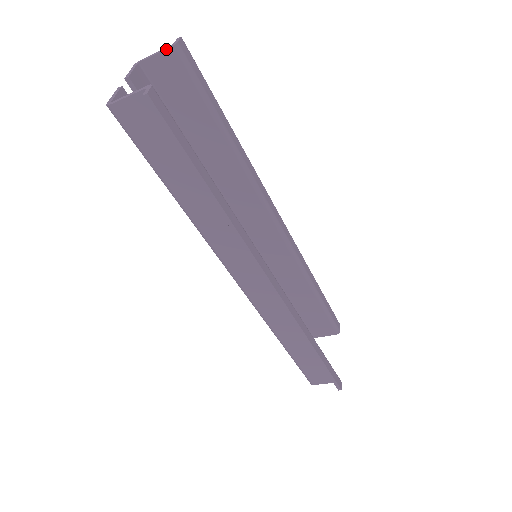
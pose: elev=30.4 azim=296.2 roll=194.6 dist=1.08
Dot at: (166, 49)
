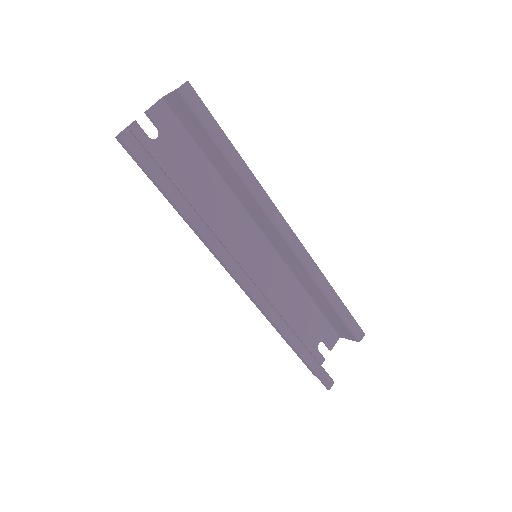
Dot at: (174, 91)
